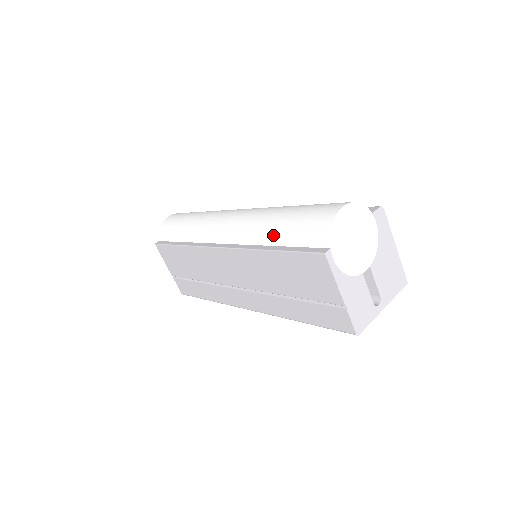
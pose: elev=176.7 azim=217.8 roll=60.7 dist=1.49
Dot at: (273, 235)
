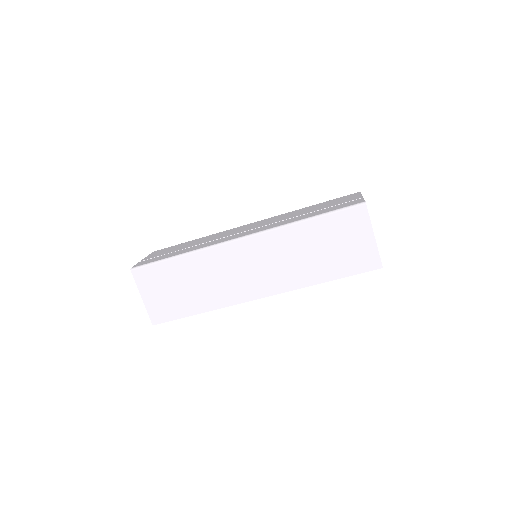
Dot at: occluded
